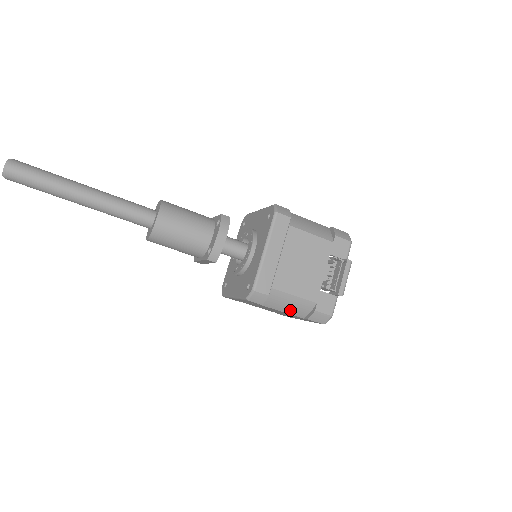
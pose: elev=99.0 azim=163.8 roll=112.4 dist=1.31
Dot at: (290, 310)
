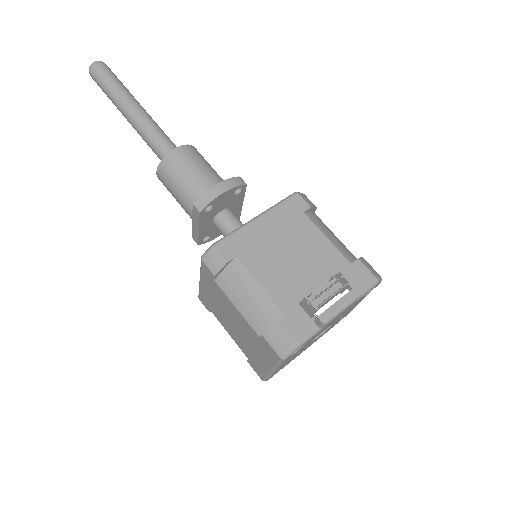
Dot at: (247, 309)
